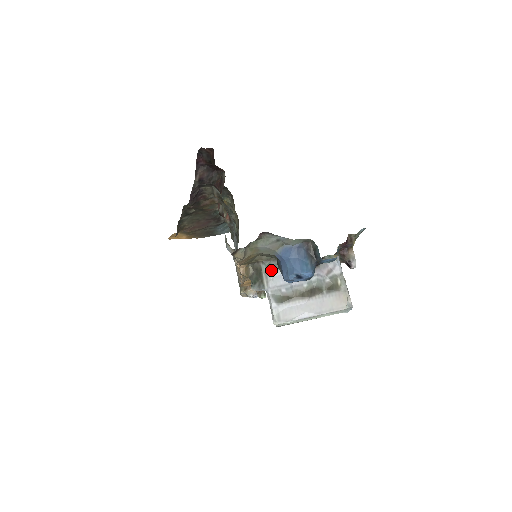
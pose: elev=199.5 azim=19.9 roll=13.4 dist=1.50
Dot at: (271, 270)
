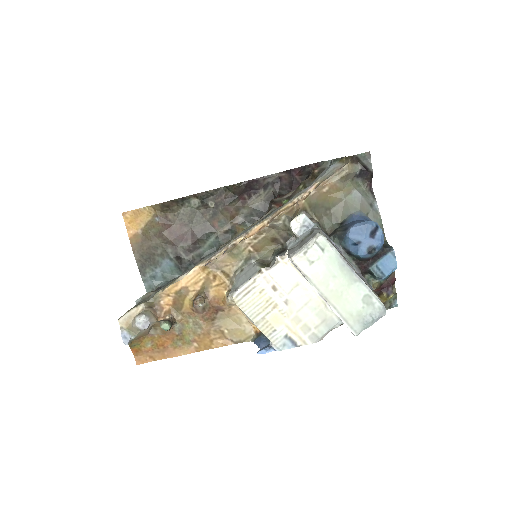
Dot at: (322, 230)
